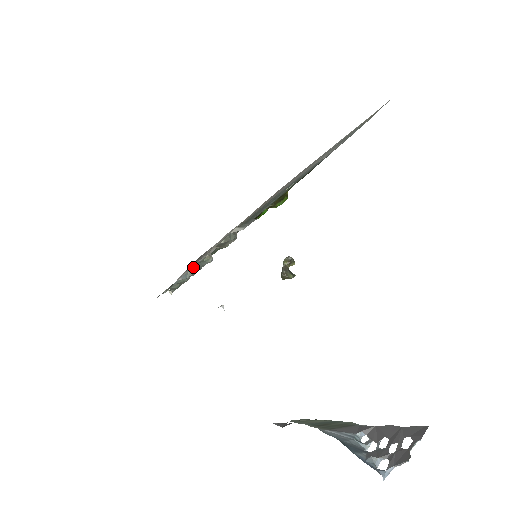
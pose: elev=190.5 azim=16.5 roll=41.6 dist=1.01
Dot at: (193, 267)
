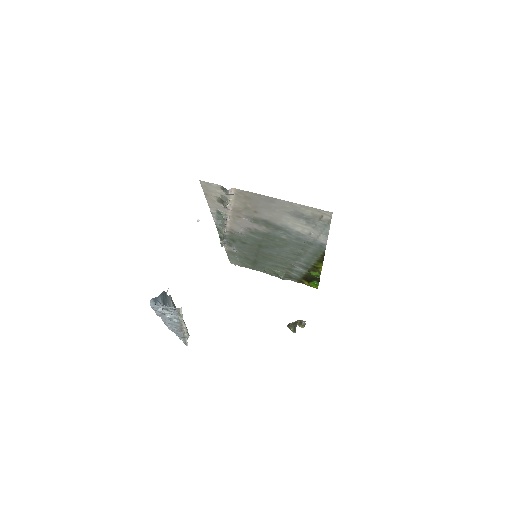
Dot at: (218, 214)
